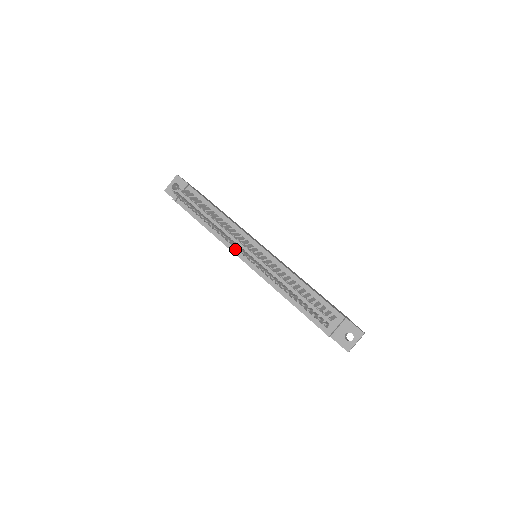
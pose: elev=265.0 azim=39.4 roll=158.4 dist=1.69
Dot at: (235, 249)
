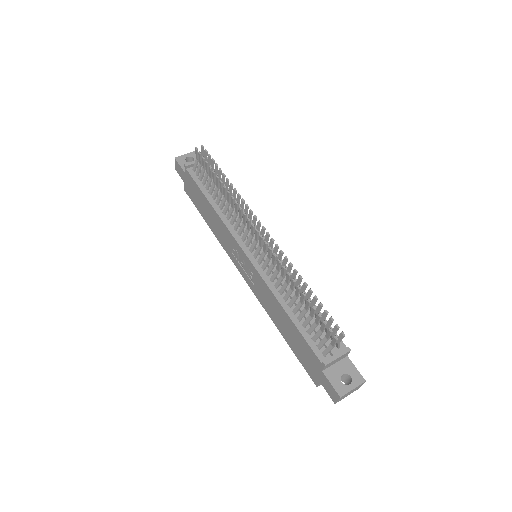
Dot at: (238, 236)
